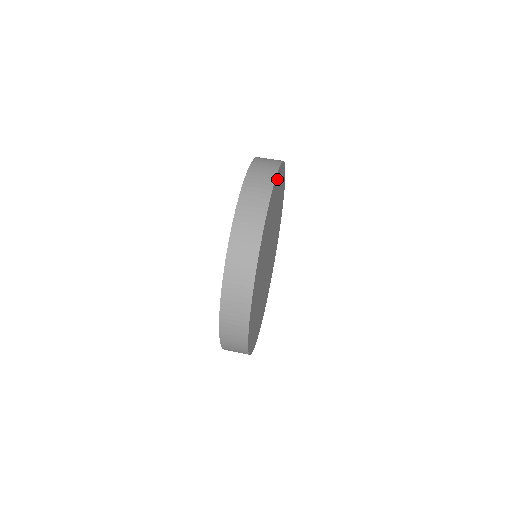
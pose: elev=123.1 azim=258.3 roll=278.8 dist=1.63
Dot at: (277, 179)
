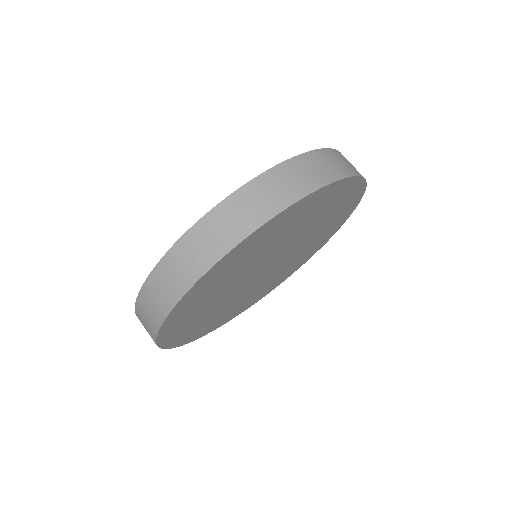
Dot at: (356, 197)
